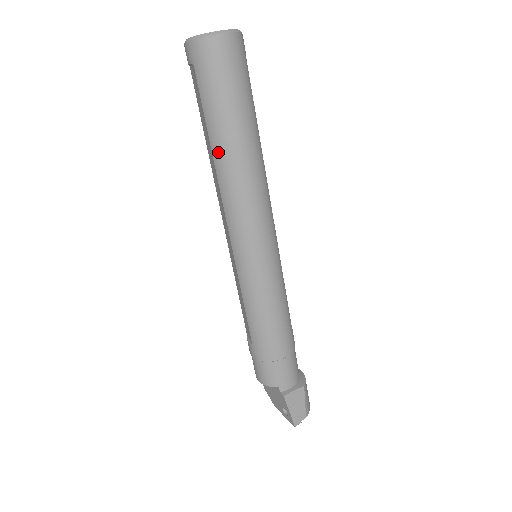
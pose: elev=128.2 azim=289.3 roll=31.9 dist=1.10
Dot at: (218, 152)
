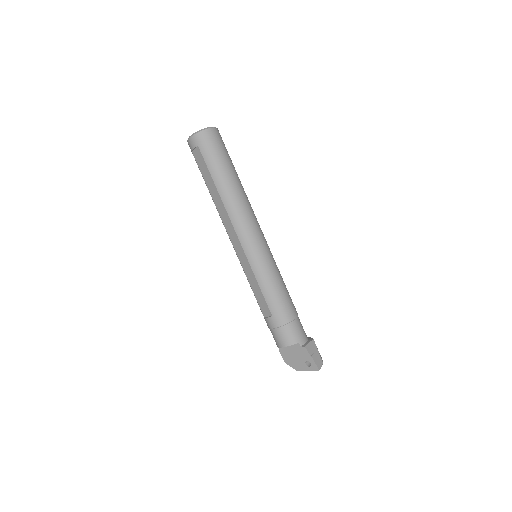
Dot at: (223, 190)
